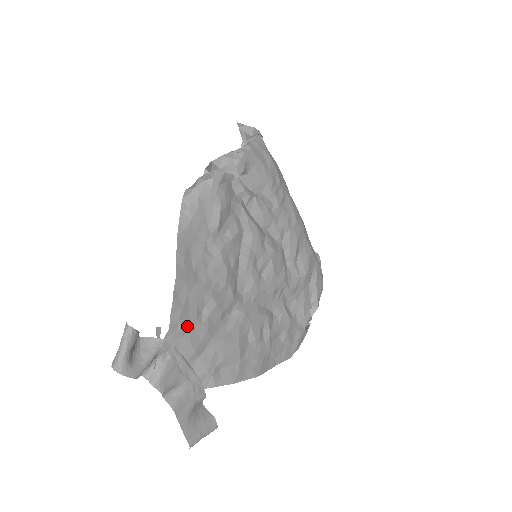
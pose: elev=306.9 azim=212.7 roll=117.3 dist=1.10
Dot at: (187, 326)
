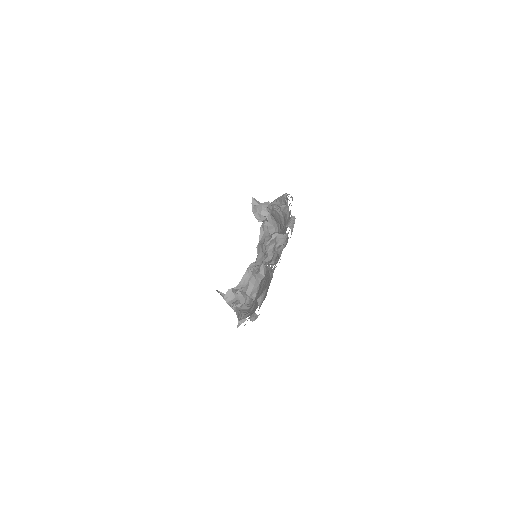
Dot at: occluded
